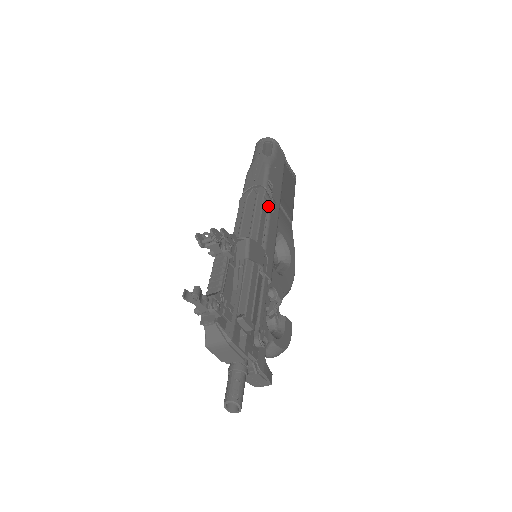
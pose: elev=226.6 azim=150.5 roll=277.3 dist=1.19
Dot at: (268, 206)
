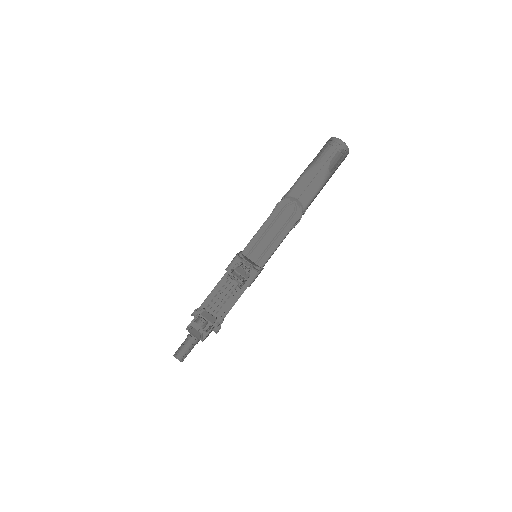
Dot at: (293, 227)
